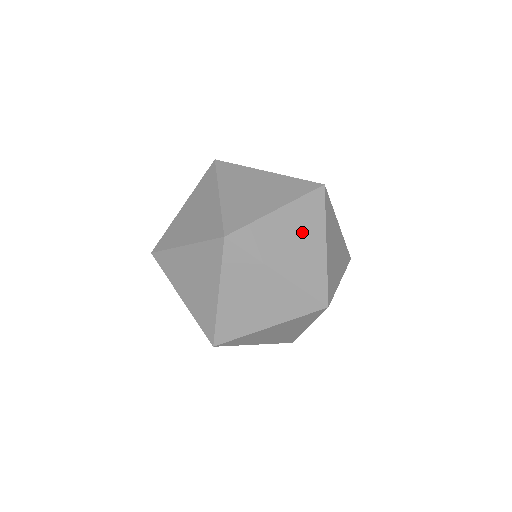
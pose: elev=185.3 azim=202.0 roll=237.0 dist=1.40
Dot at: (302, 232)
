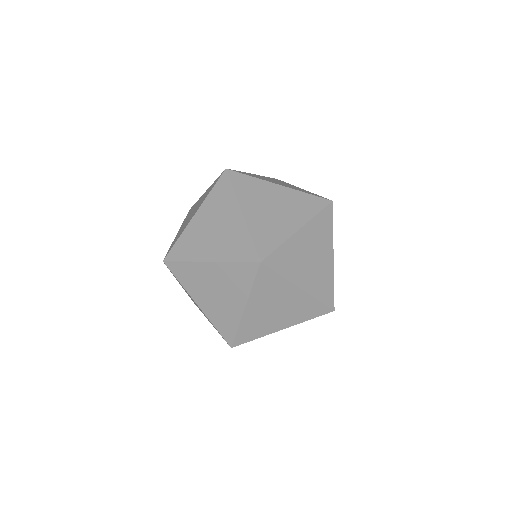
Dot at: (275, 301)
